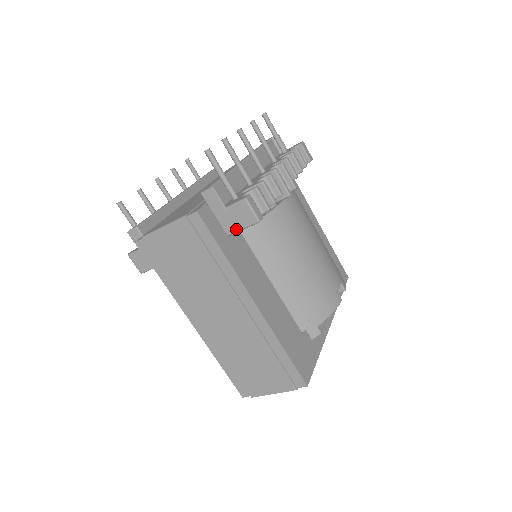
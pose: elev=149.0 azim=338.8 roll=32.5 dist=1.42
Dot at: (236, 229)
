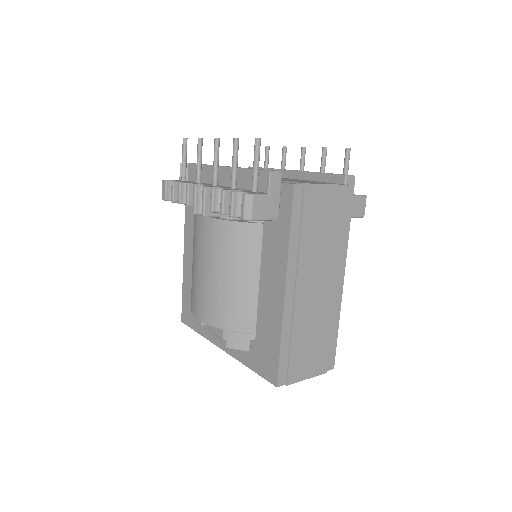
Dot at: occluded
